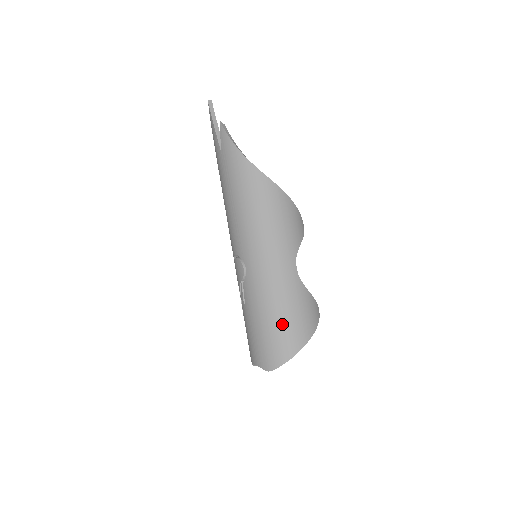
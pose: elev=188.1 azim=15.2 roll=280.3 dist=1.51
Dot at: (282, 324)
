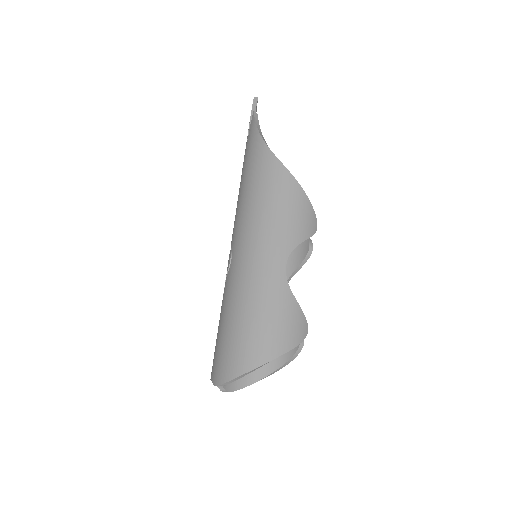
Dot at: (246, 327)
